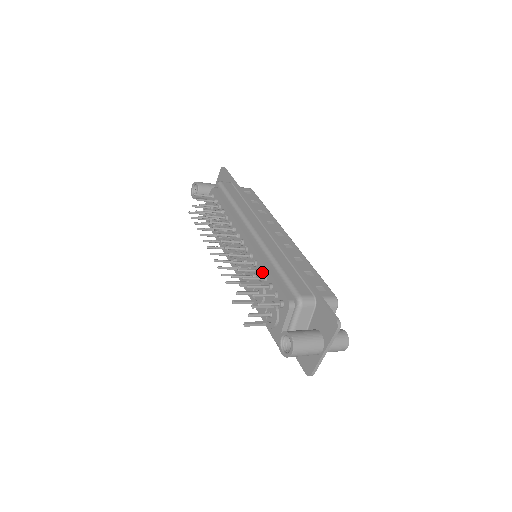
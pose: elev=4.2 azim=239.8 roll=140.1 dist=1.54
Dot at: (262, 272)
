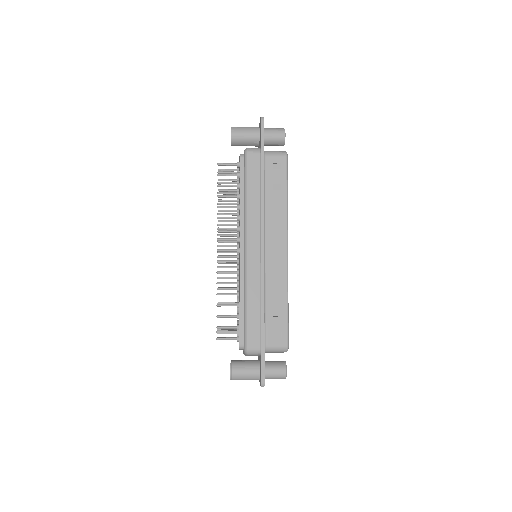
Dot at: occluded
